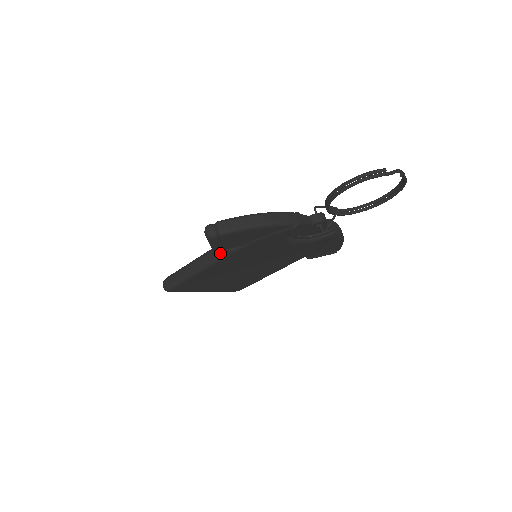
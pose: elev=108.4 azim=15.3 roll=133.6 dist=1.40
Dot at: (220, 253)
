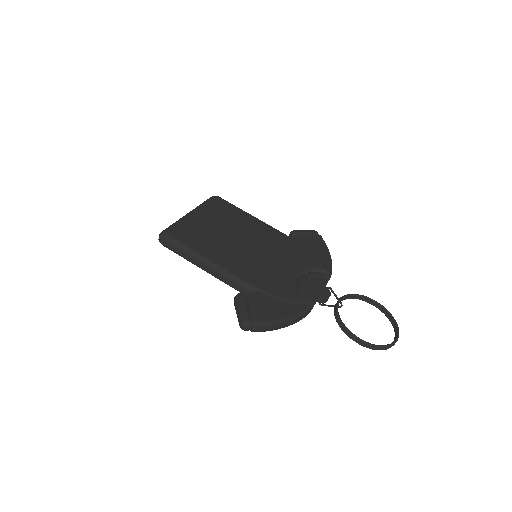
Dot at: (235, 288)
